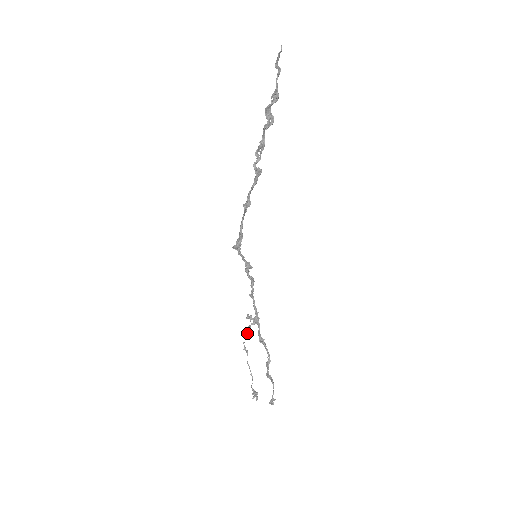
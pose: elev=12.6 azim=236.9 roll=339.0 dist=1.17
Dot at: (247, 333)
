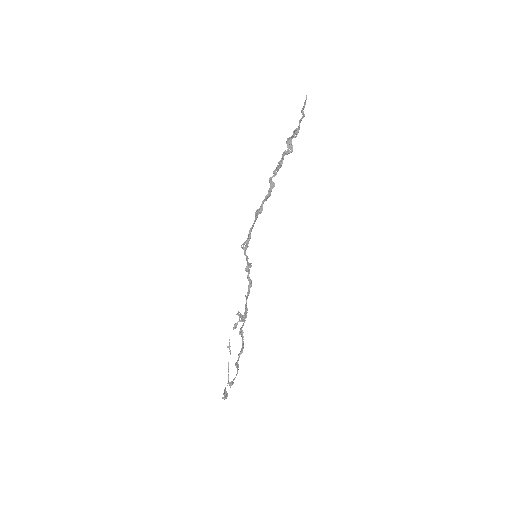
Dot at: occluded
